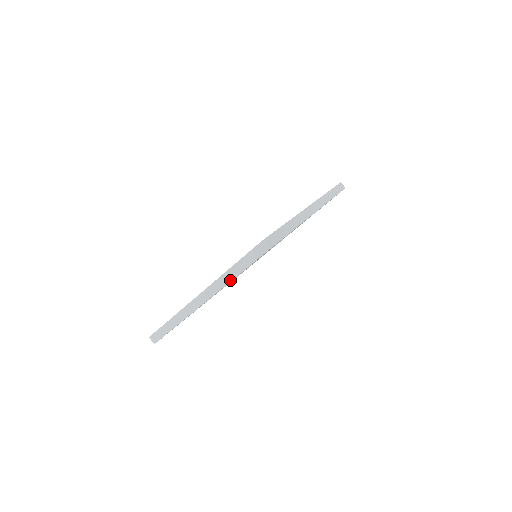
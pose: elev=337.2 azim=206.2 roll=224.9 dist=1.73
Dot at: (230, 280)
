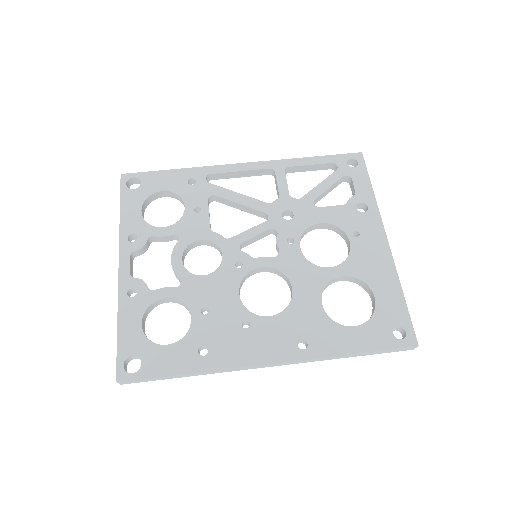
Dot at: occluded
